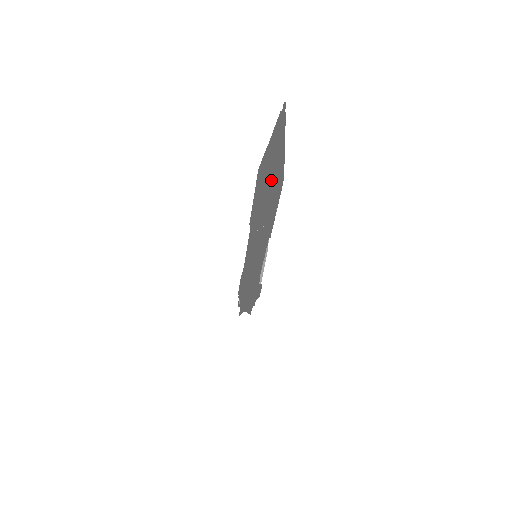
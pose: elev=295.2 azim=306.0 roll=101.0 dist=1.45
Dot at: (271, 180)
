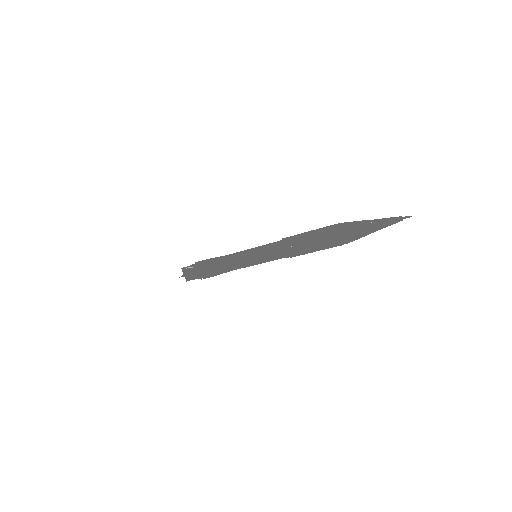
Dot at: (348, 239)
